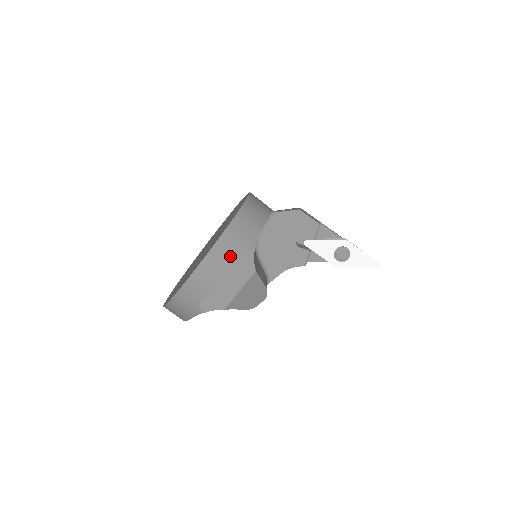
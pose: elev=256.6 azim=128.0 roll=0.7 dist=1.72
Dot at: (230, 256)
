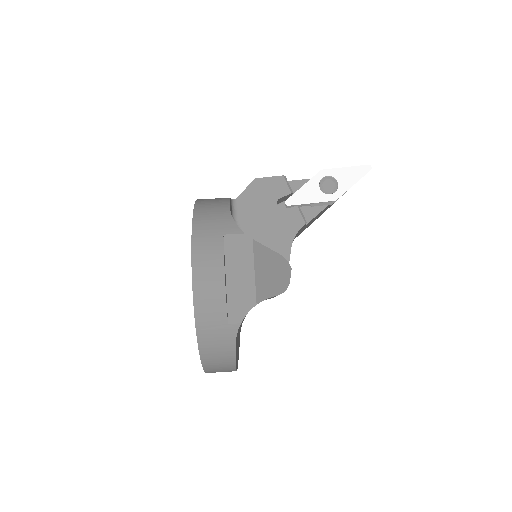
Dot at: (215, 244)
